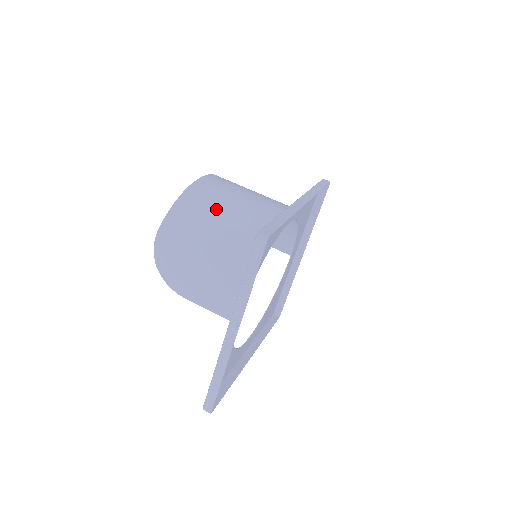
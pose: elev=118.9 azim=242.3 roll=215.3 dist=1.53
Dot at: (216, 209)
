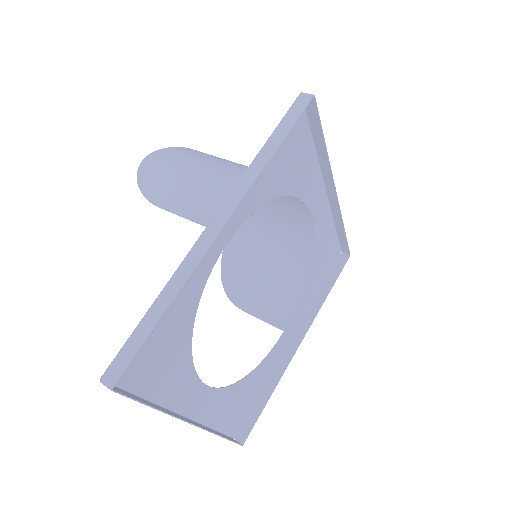
Dot at: occluded
